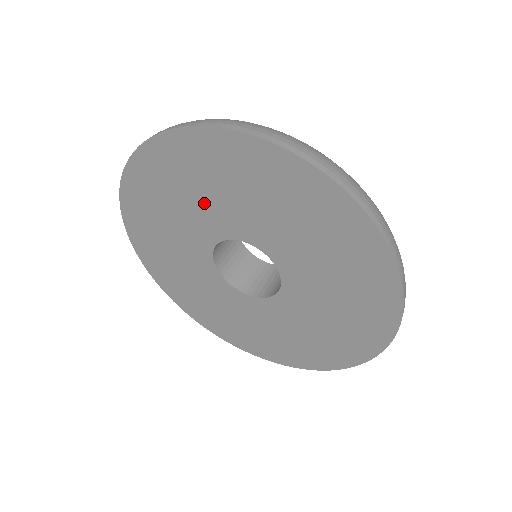
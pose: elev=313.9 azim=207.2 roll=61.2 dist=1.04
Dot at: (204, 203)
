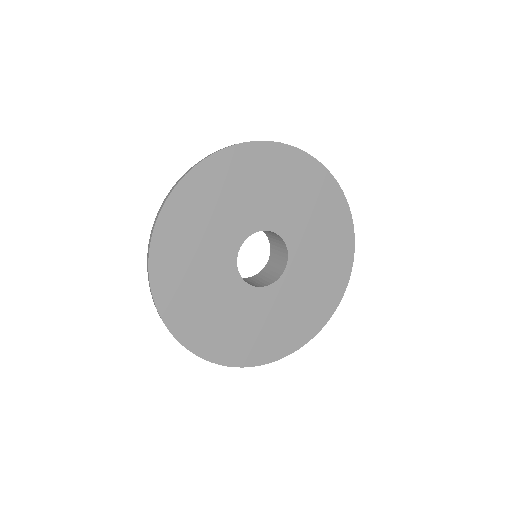
Dot at: (266, 198)
